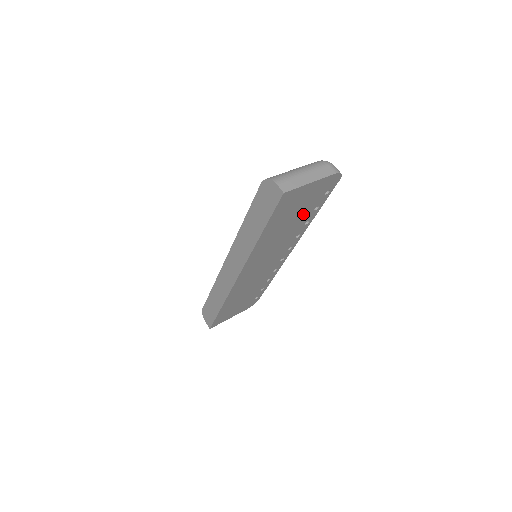
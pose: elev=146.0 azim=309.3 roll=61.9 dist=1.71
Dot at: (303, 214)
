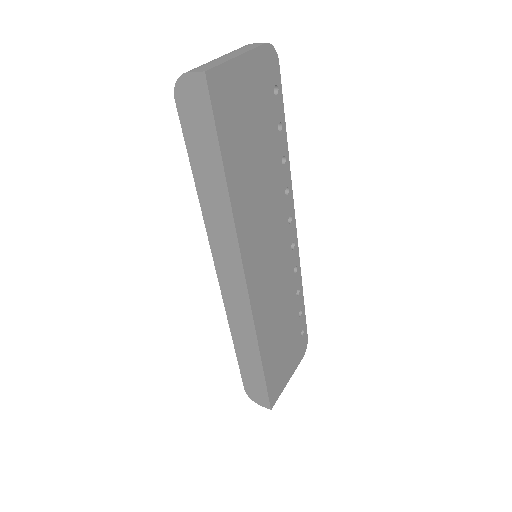
Dot at: (267, 138)
